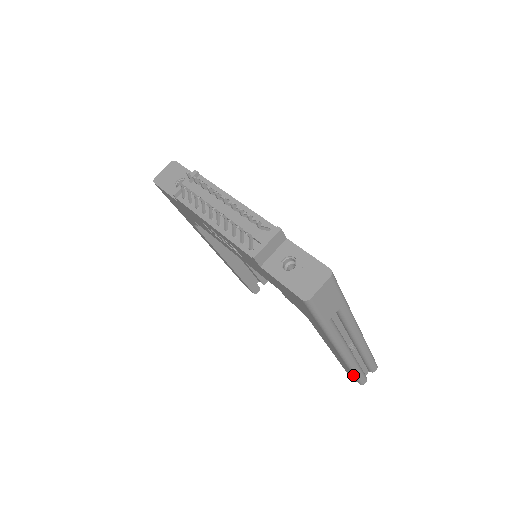
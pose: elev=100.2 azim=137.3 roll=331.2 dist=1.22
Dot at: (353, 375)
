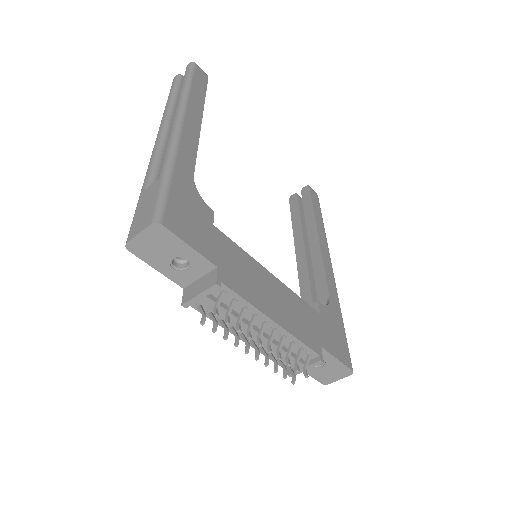
Dot at: occluded
